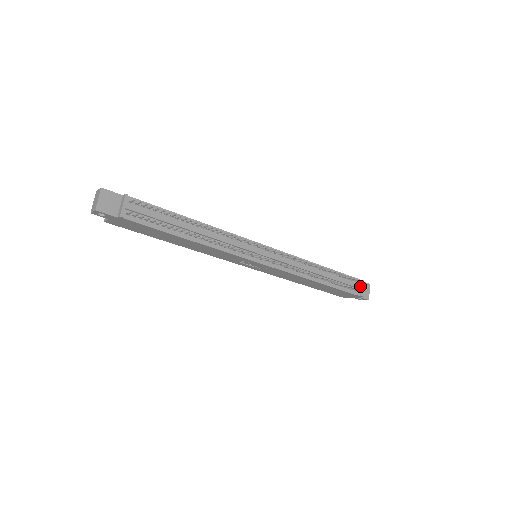
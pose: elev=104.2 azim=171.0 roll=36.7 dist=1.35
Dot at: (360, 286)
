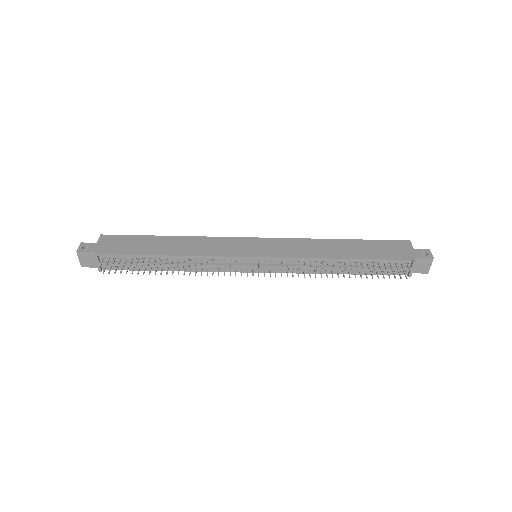
Dot at: (407, 268)
